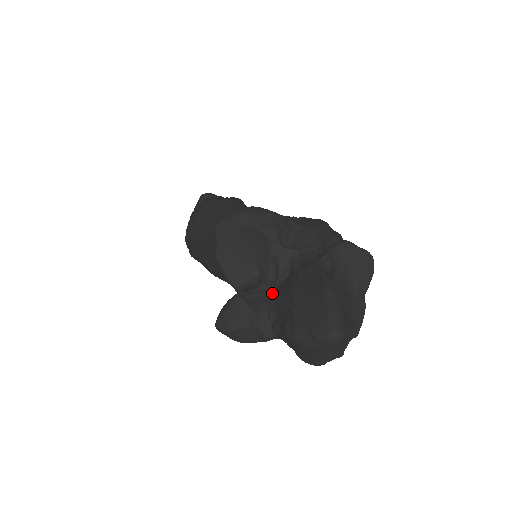
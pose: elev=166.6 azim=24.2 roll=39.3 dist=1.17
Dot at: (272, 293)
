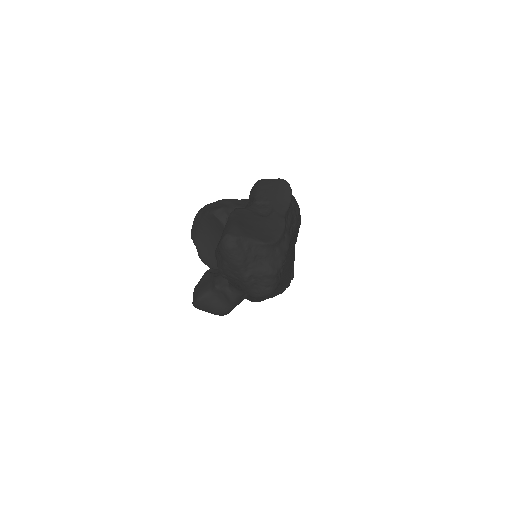
Dot at: occluded
